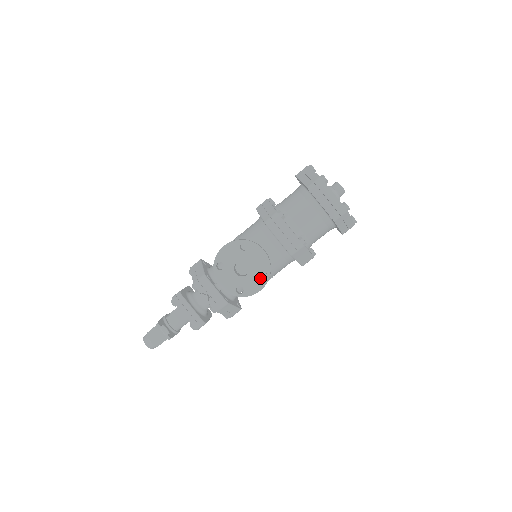
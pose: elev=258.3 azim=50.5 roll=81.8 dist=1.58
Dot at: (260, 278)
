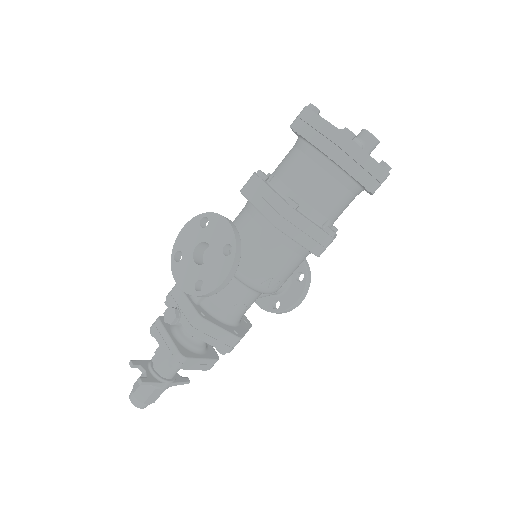
Dot at: (223, 262)
